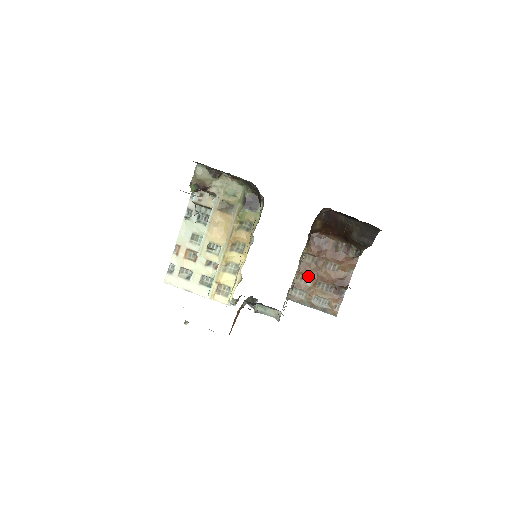
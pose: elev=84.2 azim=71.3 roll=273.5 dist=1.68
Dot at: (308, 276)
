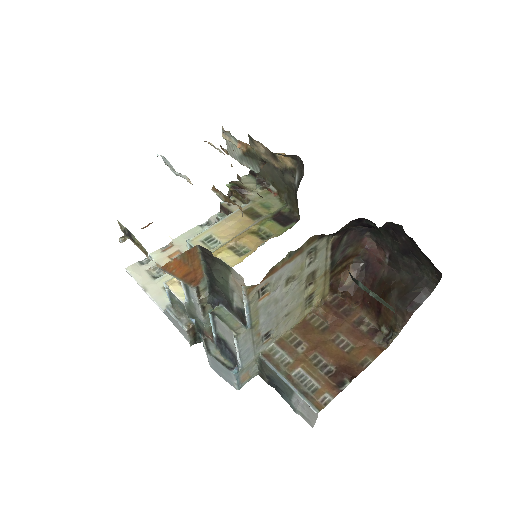
Dot at: (304, 340)
